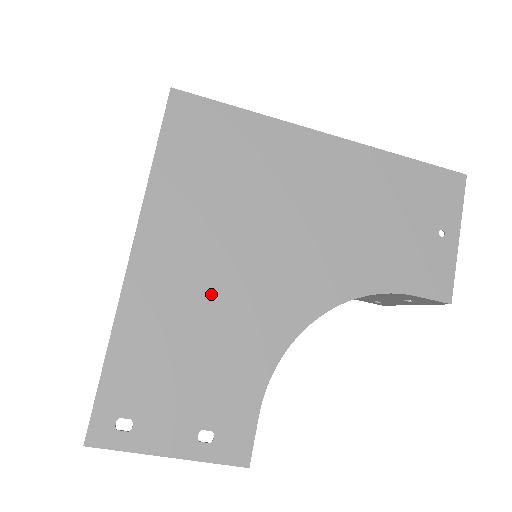
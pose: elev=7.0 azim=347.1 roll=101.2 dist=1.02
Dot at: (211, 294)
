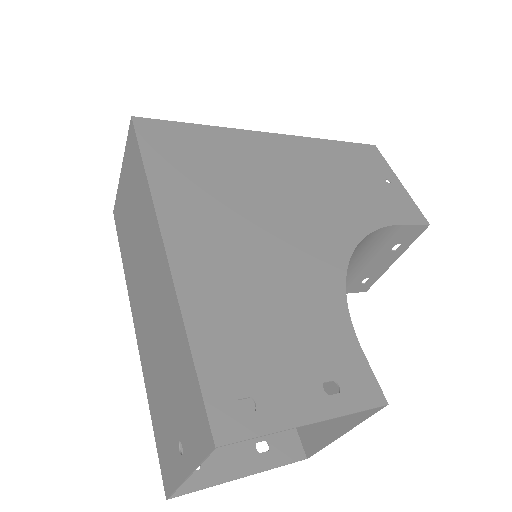
Dot at: (255, 258)
